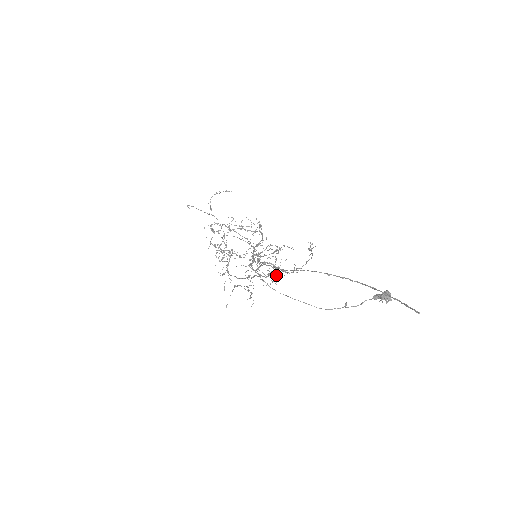
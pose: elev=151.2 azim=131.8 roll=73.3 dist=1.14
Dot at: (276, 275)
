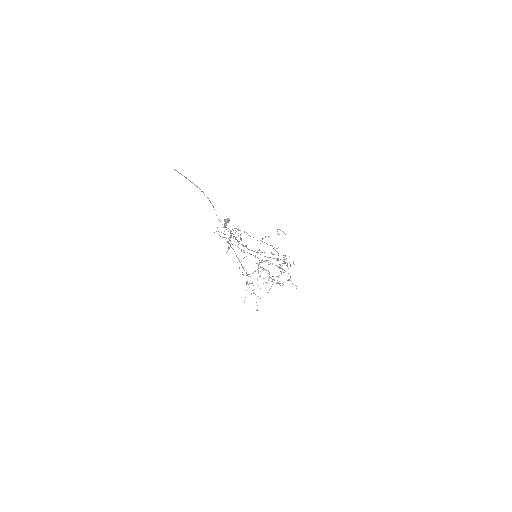
Dot at: occluded
